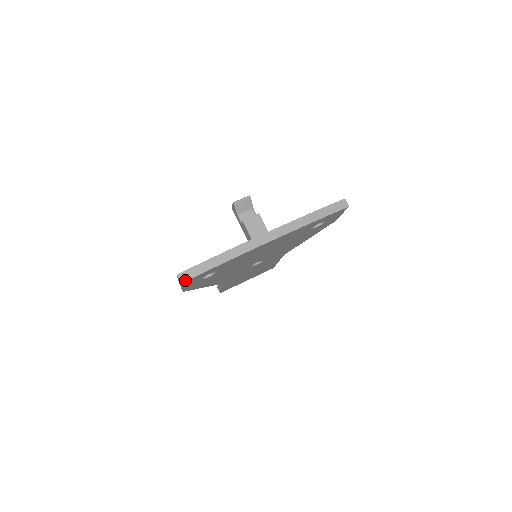
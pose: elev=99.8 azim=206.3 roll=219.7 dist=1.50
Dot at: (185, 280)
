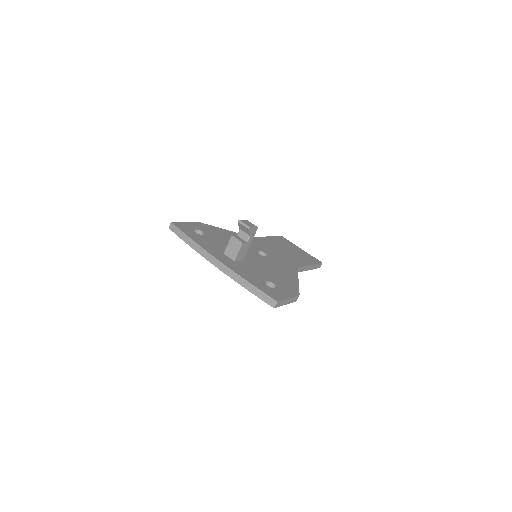
Dot at: (171, 229)
